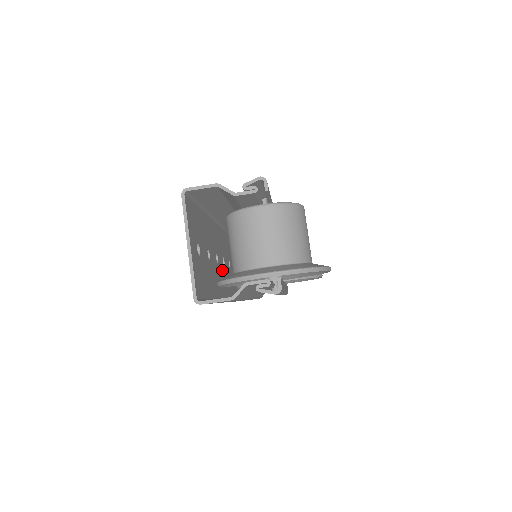
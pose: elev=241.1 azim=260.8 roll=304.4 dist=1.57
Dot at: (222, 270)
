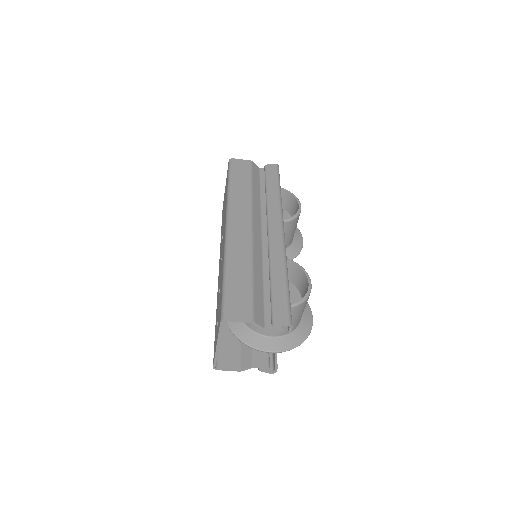
Dot at: occluded
